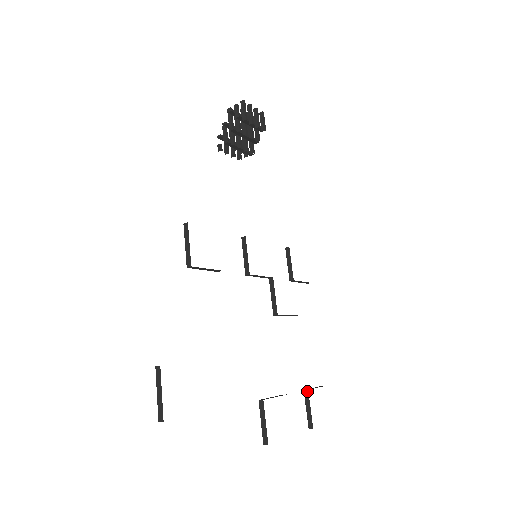
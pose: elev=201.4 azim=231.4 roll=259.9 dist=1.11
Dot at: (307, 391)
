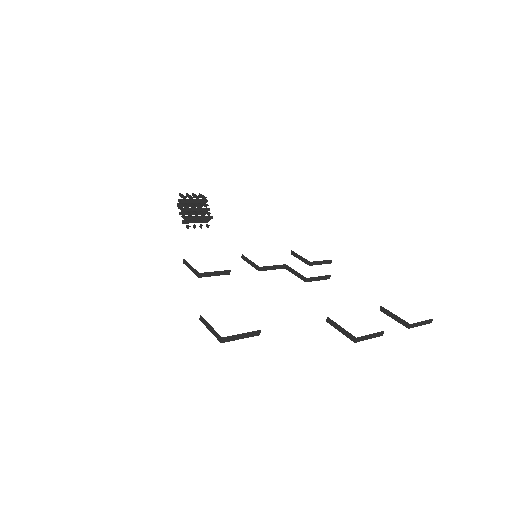
Dot at: (381, 307)
